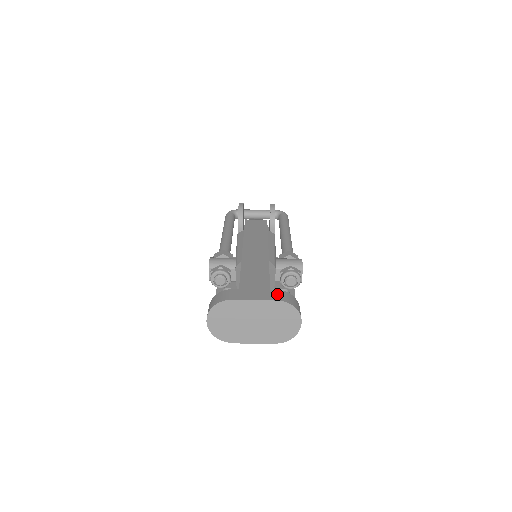
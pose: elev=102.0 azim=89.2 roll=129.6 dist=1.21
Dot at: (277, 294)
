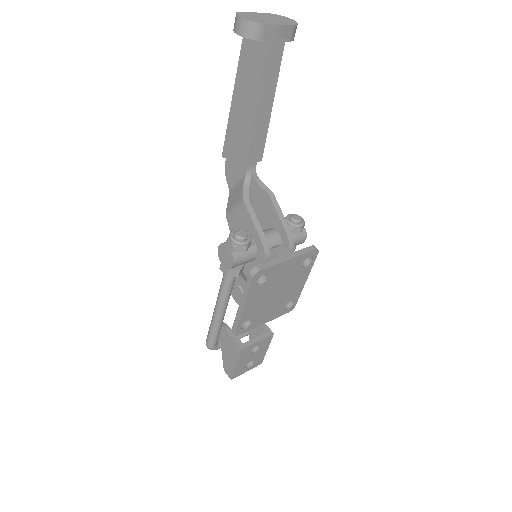
Dot at: occluded
